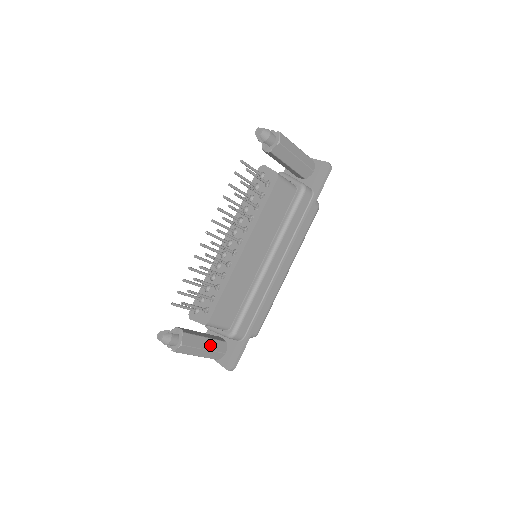
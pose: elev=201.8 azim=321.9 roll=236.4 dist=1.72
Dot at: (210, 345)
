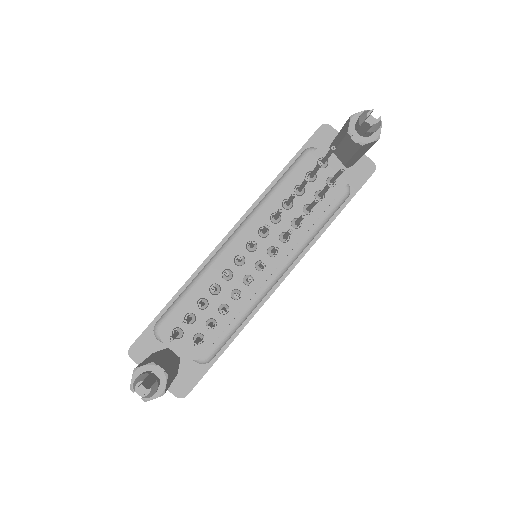
Dot at: (174, 374)
